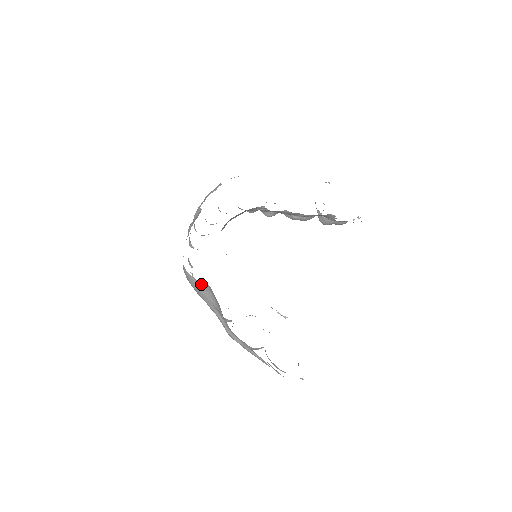
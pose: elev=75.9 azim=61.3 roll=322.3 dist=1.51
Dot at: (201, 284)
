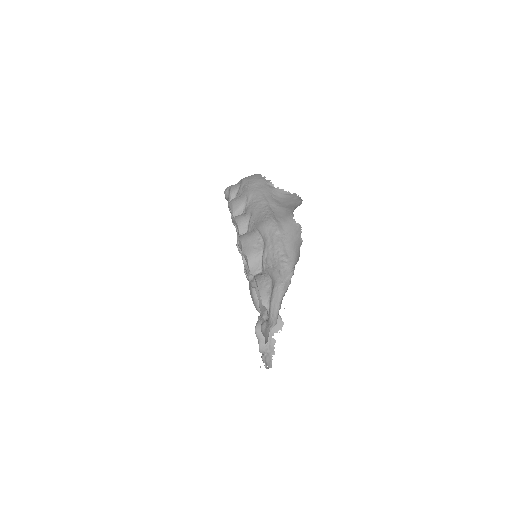
Dot at: (274, 188)
